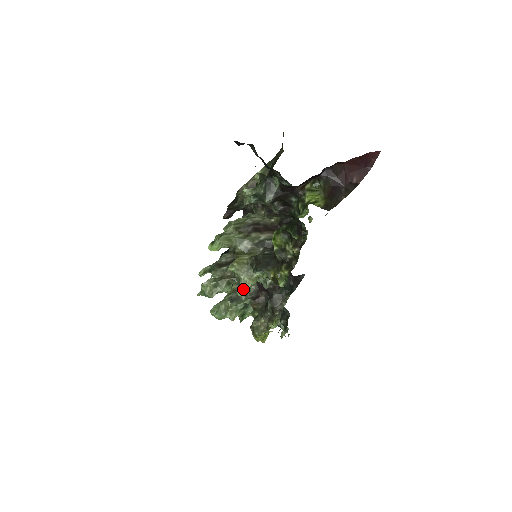
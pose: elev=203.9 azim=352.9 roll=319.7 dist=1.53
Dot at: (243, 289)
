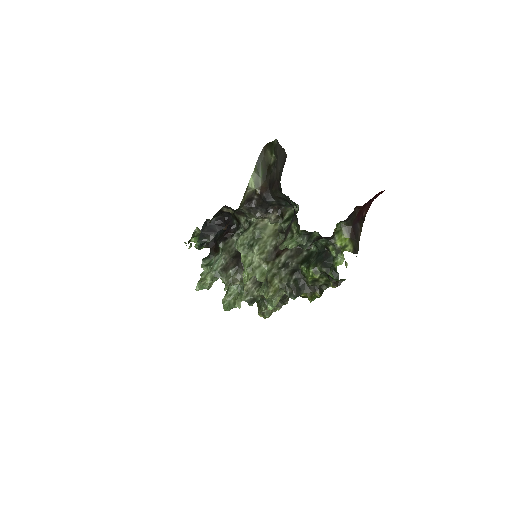
Dot at: occluded
